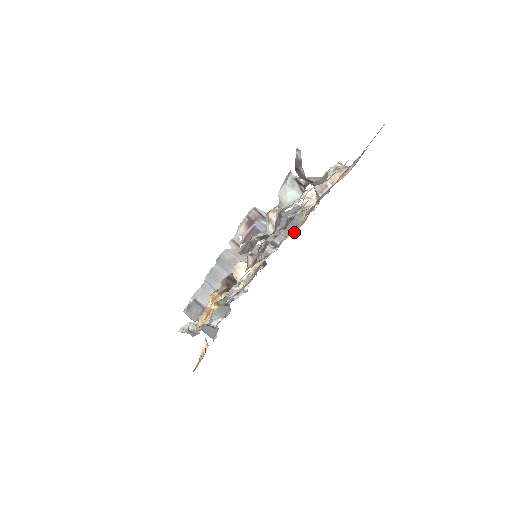
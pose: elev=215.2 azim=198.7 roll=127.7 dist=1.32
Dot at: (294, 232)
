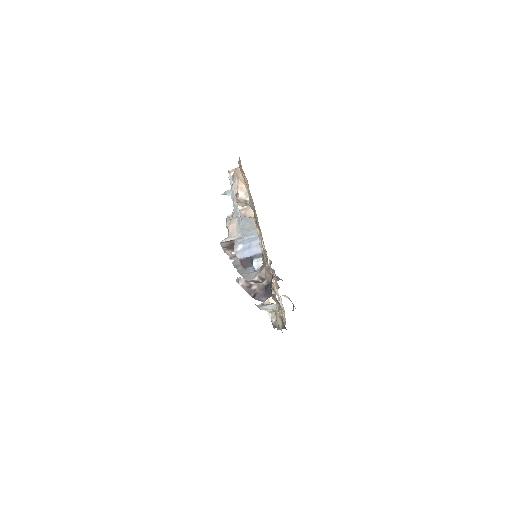
Dot at: occluded
